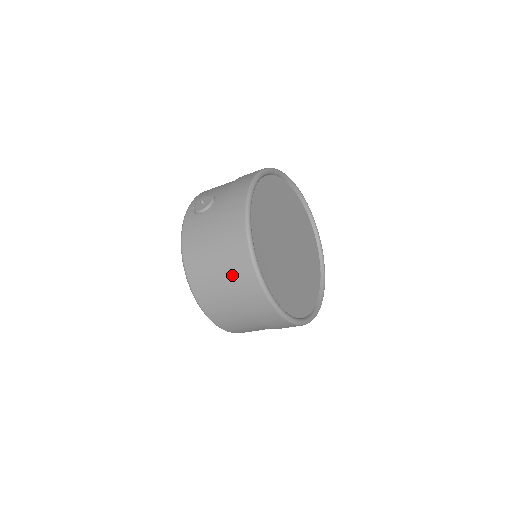
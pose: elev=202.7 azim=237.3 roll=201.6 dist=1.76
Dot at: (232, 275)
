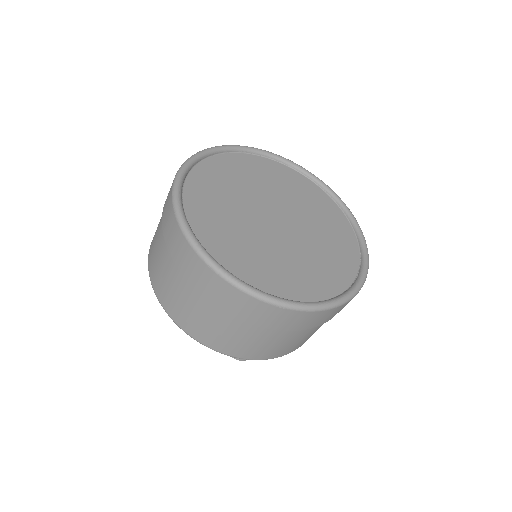
Dot at: (163, 208)
